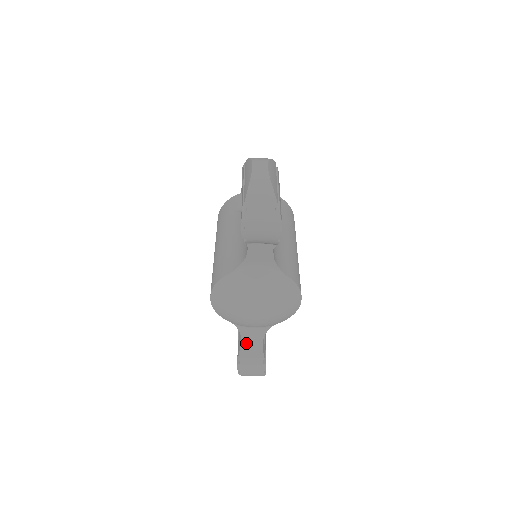
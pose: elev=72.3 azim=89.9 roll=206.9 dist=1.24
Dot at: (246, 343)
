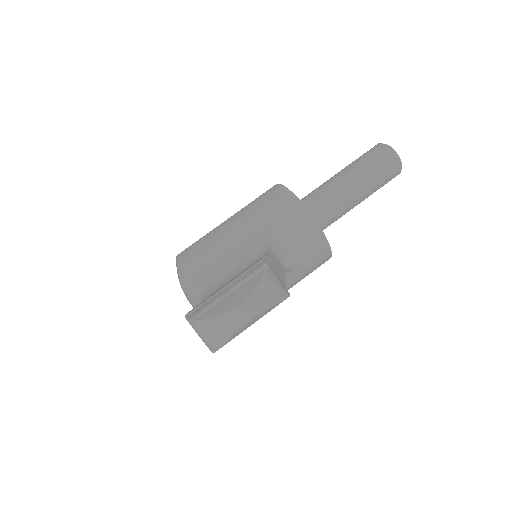
Dot at: occluded
